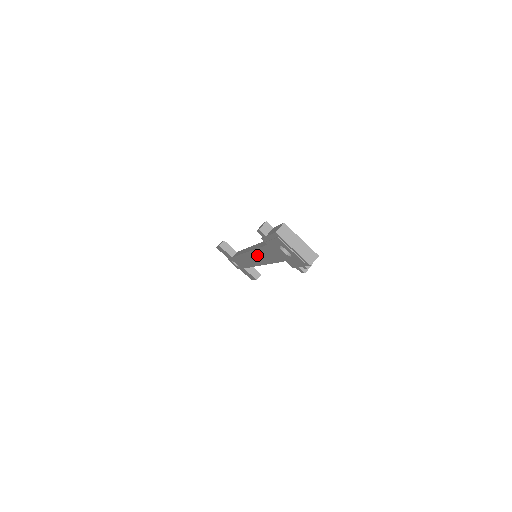
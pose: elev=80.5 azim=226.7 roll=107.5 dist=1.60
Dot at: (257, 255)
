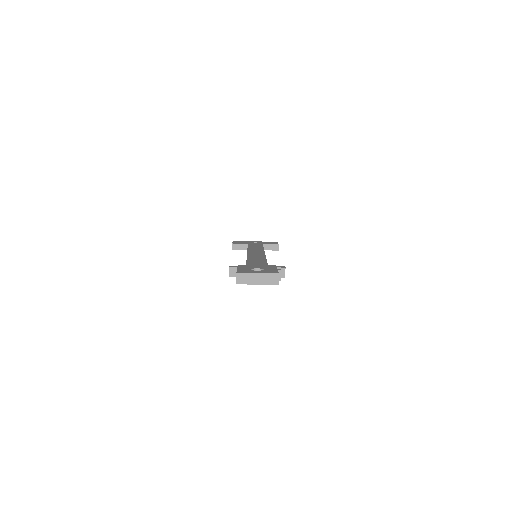
Dot at: occluded
